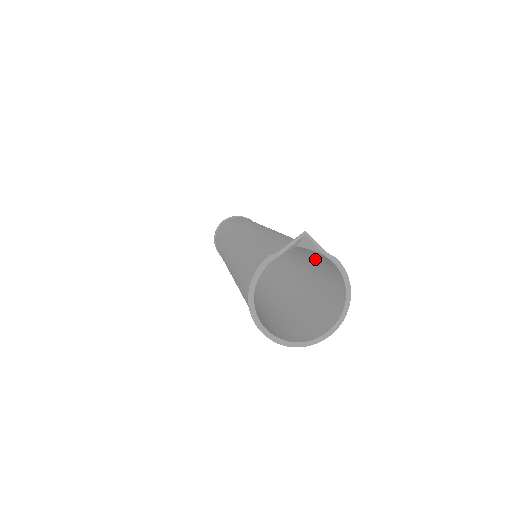
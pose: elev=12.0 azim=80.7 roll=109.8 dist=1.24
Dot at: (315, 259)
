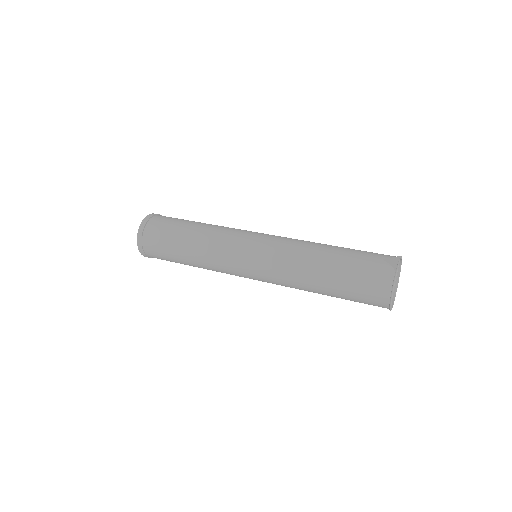
Dot at: occluded
